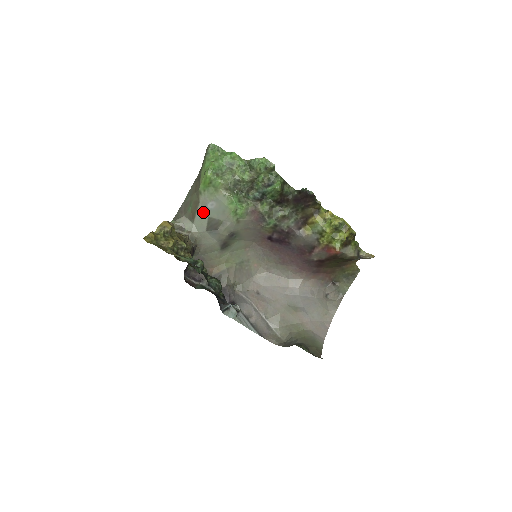
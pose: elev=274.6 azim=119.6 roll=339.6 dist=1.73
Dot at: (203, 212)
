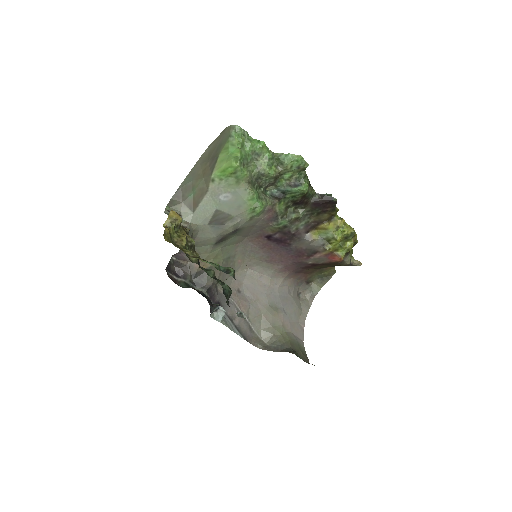
Dot at: (210, 203)
